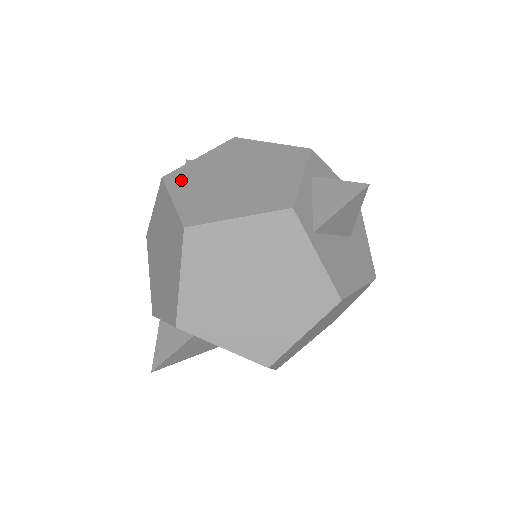
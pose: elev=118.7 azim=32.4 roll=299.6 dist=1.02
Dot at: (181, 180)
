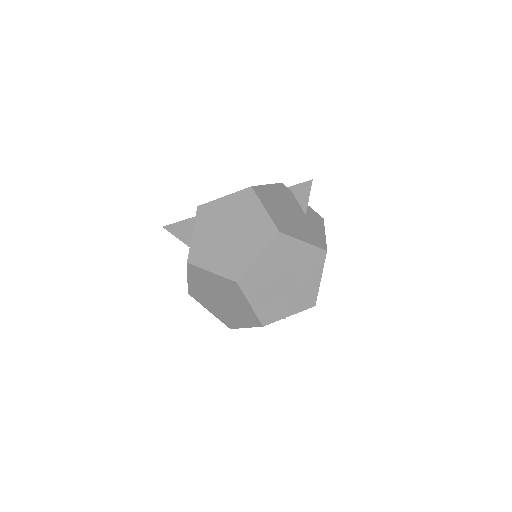
Dot at: (199, 298)
